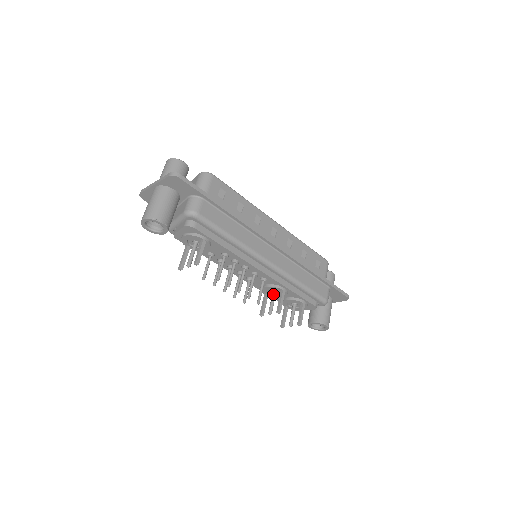
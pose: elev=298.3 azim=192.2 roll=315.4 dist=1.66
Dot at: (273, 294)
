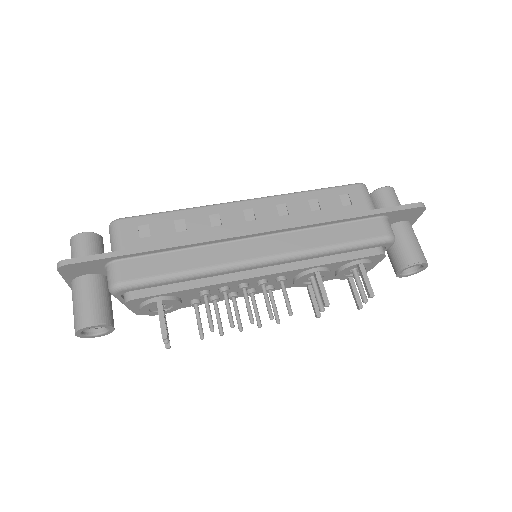
Dot at: (311, 283)
